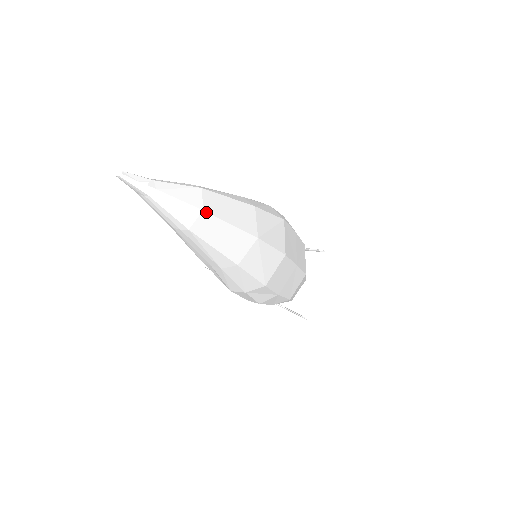
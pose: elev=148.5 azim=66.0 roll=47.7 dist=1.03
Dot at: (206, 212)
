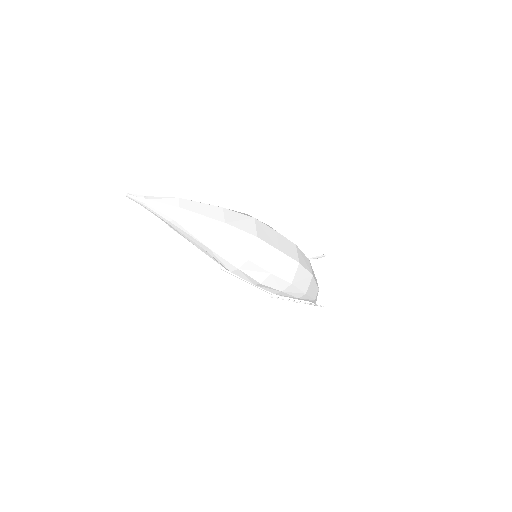
Dot at: (182, 208)
